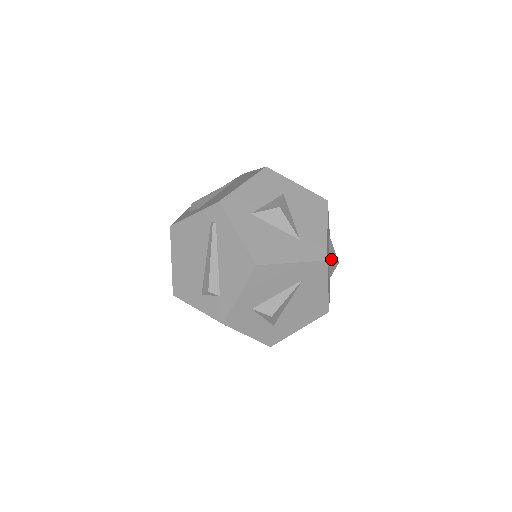
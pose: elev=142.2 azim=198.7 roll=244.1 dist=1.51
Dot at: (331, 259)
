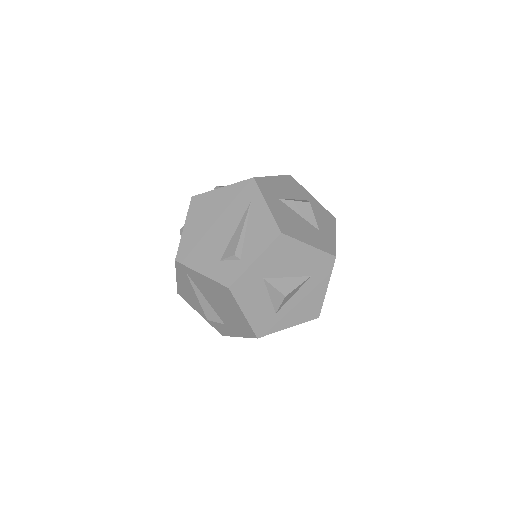
Dot at: (311, 219)
